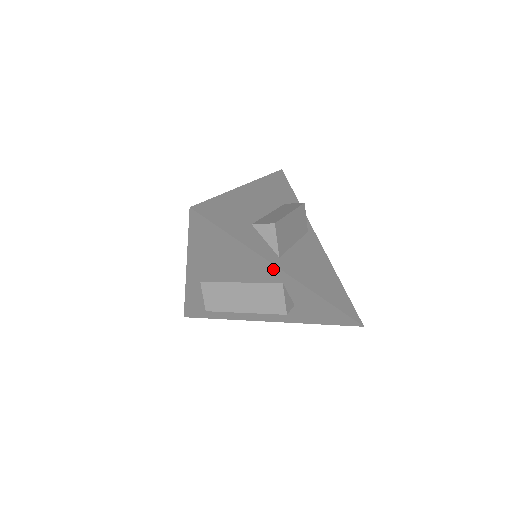
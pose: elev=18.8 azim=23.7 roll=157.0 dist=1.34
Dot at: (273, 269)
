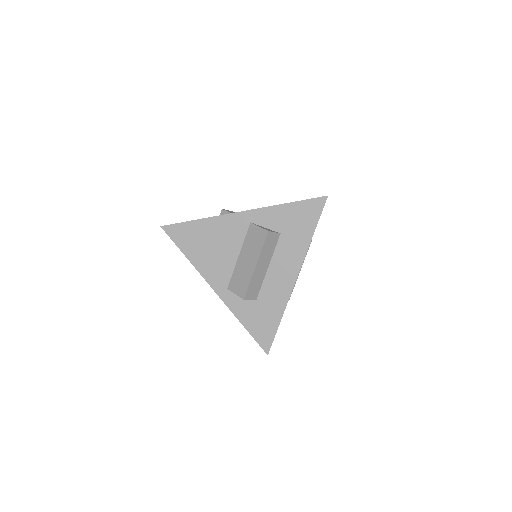
Dot at: (233, 218)
